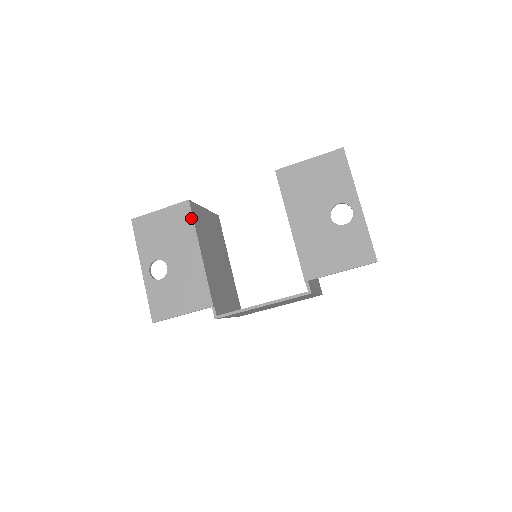
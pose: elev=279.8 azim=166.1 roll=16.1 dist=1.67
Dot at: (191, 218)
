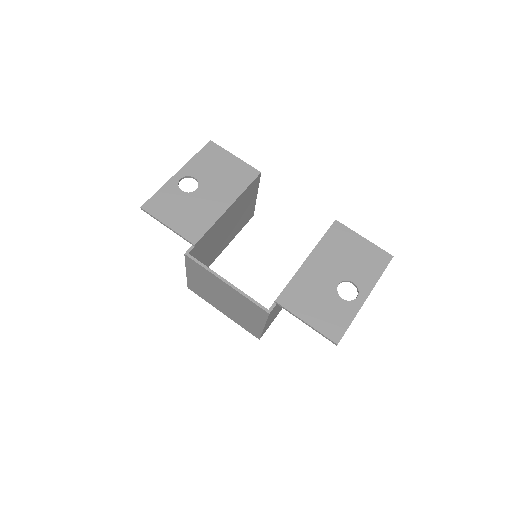
Dot at: (249, 183)
